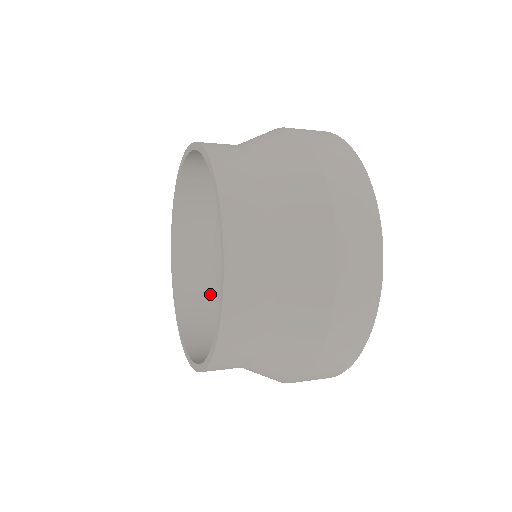
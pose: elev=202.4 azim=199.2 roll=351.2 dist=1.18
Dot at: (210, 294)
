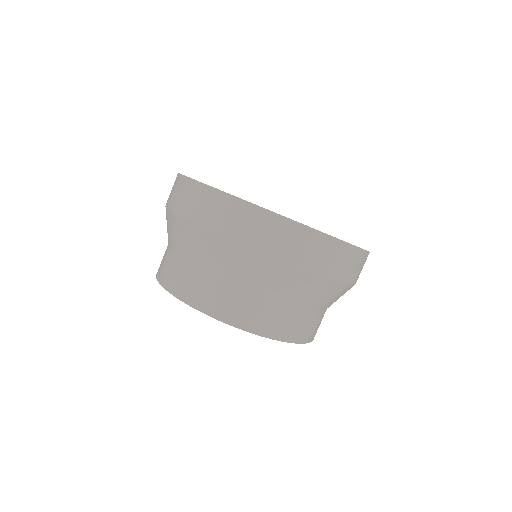
Dot at: occluded
